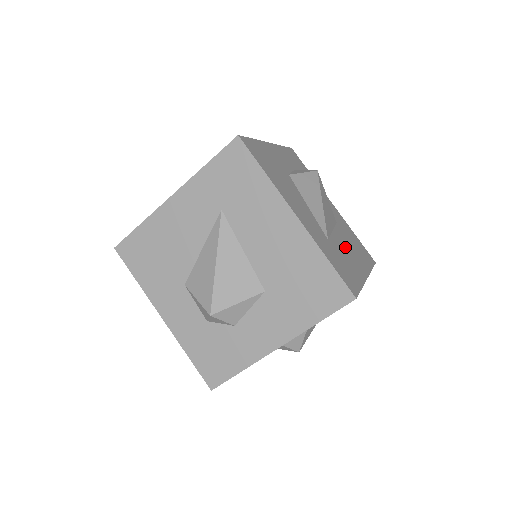
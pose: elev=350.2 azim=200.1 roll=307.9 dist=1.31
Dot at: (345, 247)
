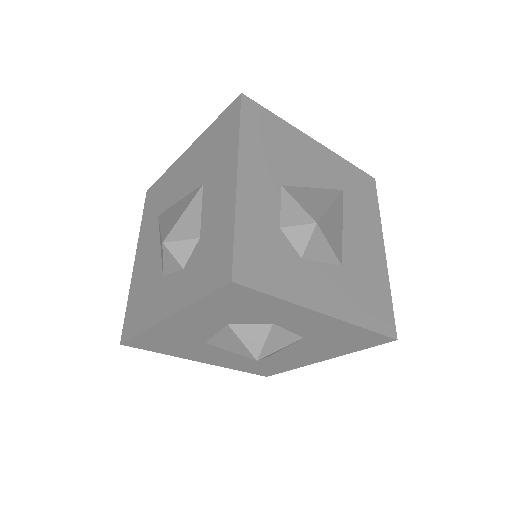
Dot at: occluded
